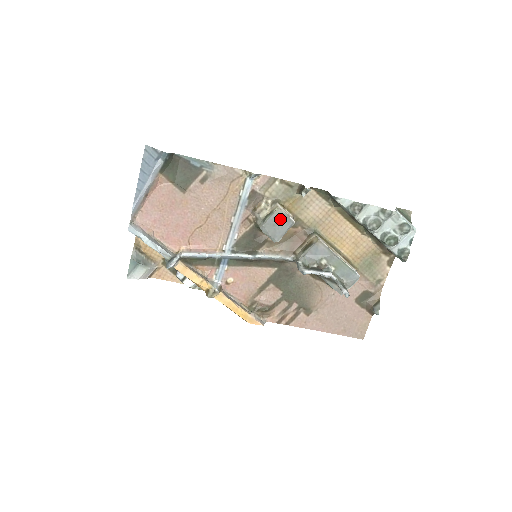
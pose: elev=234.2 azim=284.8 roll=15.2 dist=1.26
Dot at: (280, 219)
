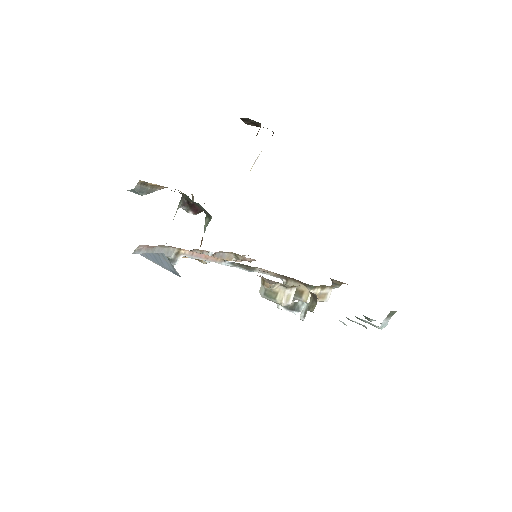
Dot at: occluded
